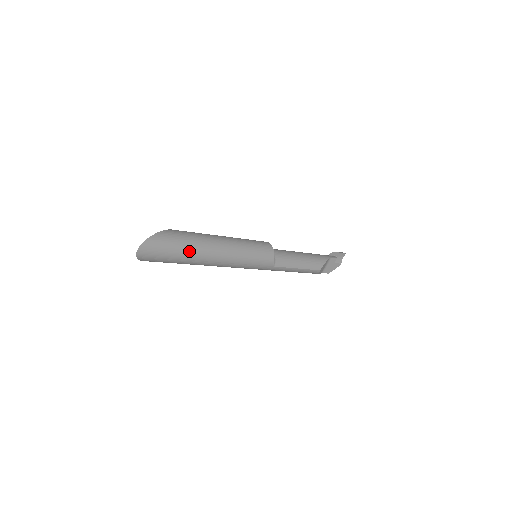
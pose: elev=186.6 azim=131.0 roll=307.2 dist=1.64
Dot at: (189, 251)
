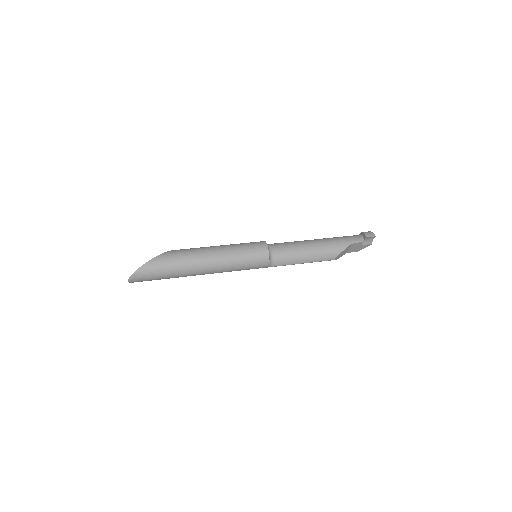
Dot at: (175, 273)
